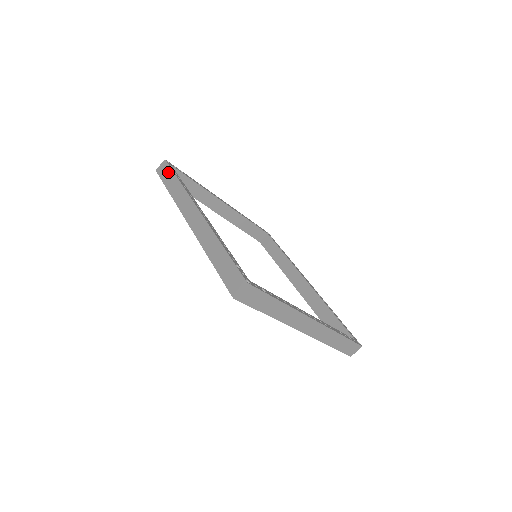
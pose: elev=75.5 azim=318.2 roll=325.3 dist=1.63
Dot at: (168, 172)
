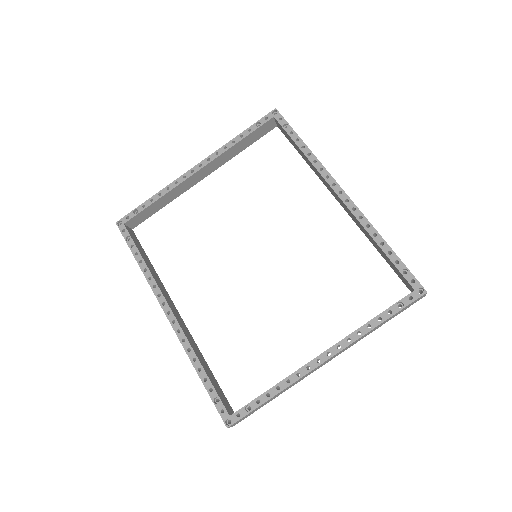
Dot at: occluded
